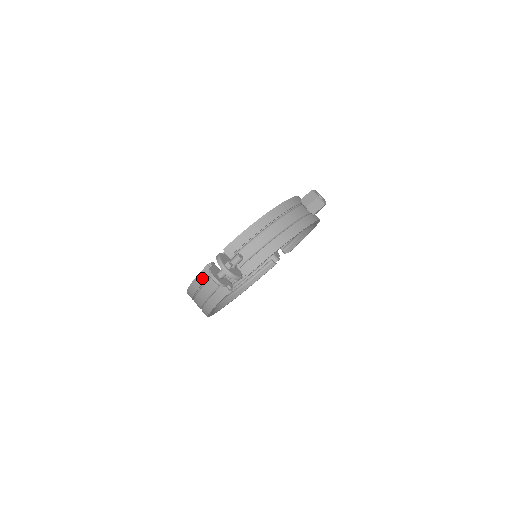
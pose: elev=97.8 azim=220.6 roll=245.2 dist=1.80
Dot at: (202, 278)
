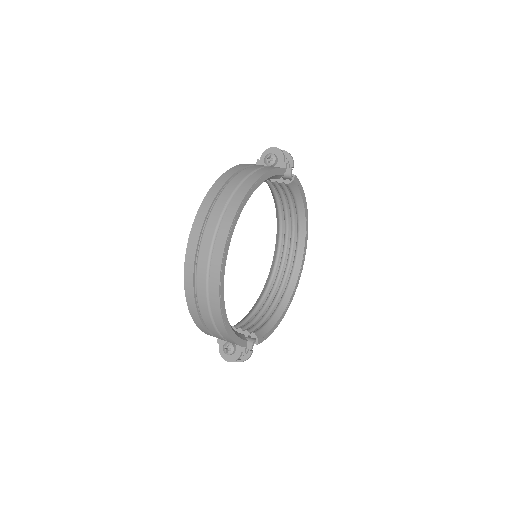
Dot at: (248, 164)
